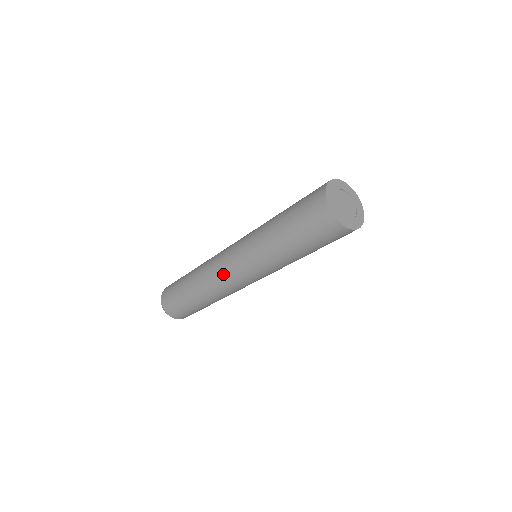
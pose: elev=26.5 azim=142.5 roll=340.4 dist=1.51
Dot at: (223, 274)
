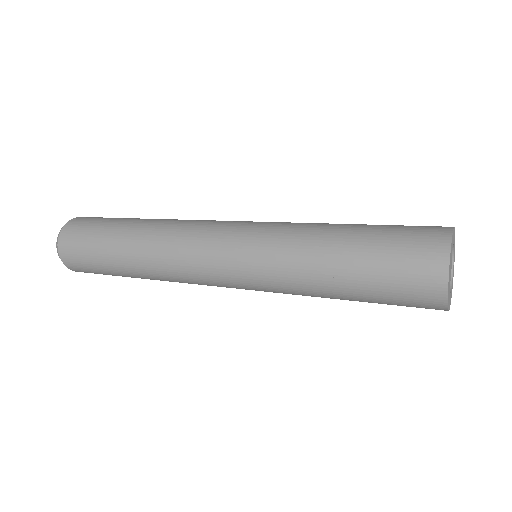
Dot at: (199, 271)
